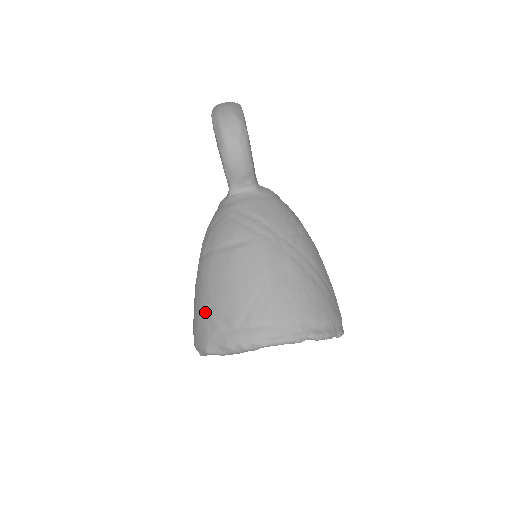
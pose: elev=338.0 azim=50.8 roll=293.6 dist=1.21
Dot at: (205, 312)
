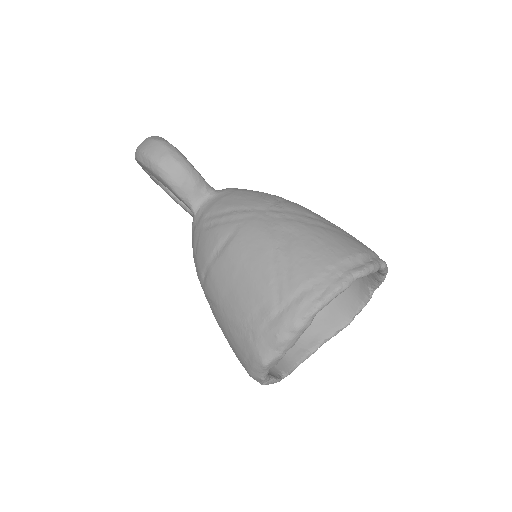
Dot at: (237, 327)
